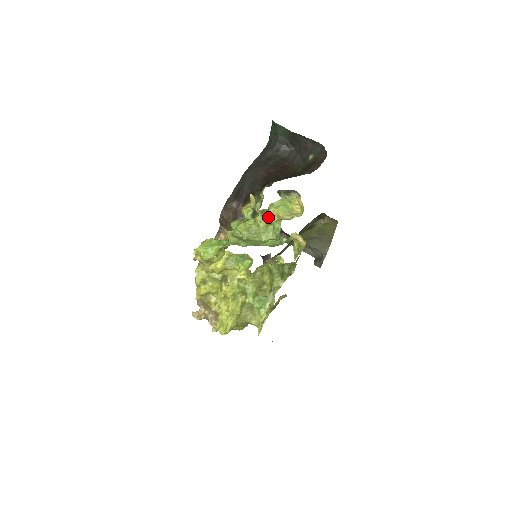
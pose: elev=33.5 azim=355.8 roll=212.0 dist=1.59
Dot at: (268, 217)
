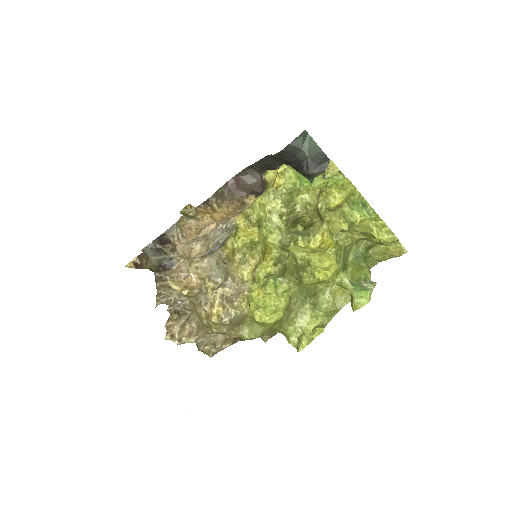
Dot at: occluded
